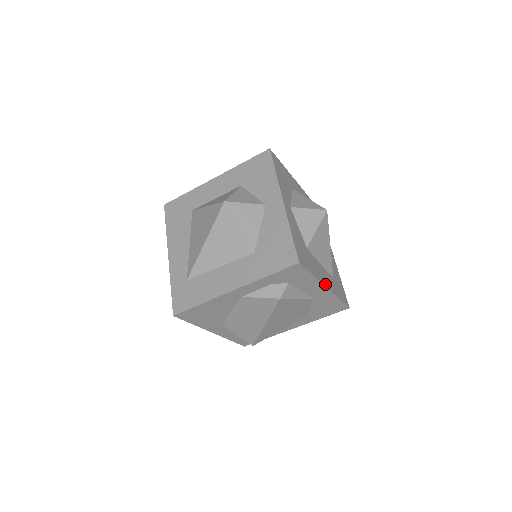
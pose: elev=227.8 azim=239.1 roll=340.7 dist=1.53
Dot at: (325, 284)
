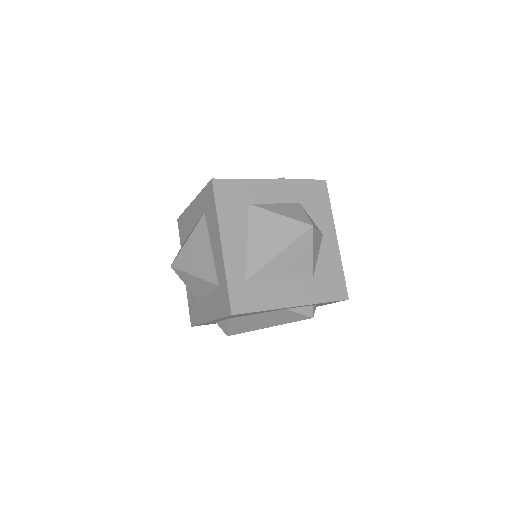
Dot at: occluded
